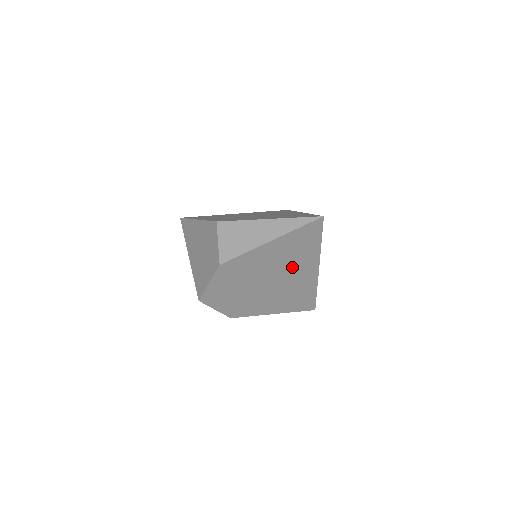
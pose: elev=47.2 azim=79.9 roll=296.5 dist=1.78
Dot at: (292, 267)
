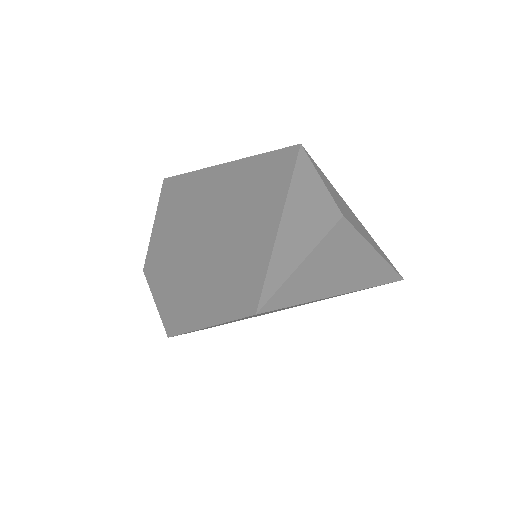
Dot at: occluded
